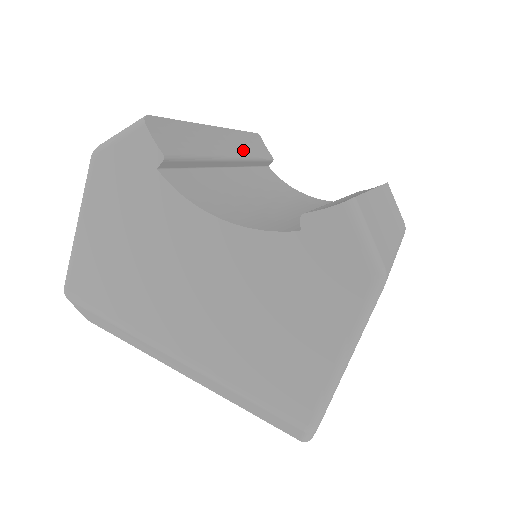
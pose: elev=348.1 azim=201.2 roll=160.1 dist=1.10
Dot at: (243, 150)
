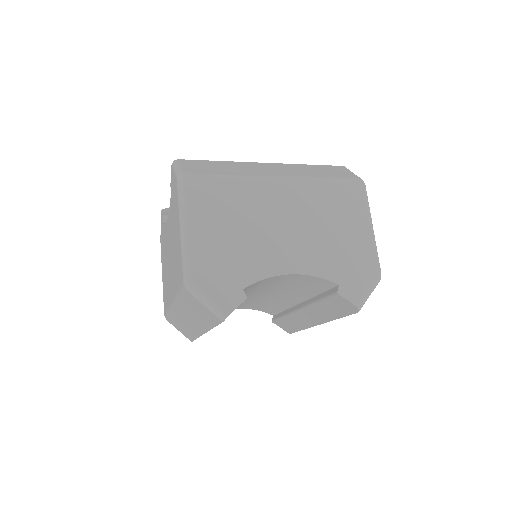
Dot at: occluded
